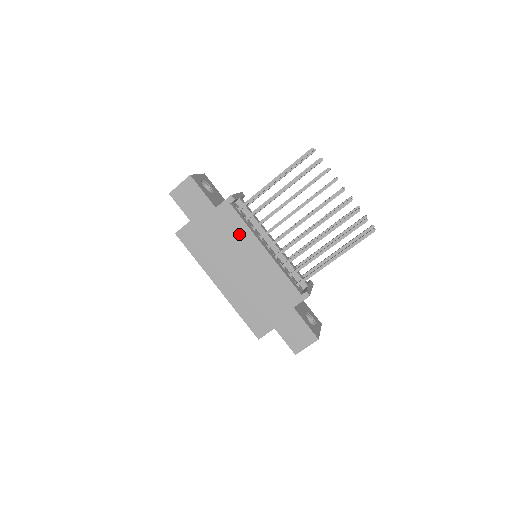
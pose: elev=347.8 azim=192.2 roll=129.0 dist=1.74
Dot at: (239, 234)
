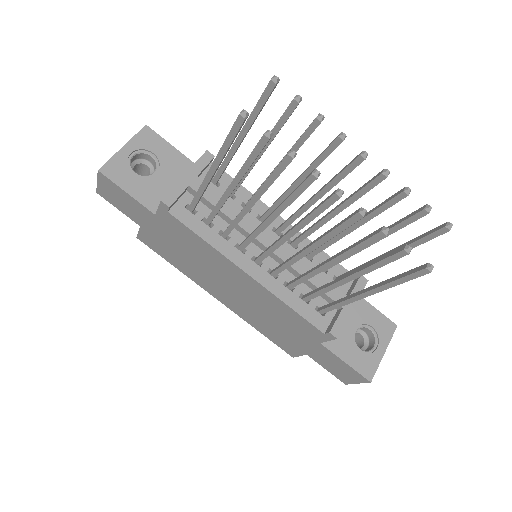
Dot at: (203, 250)
